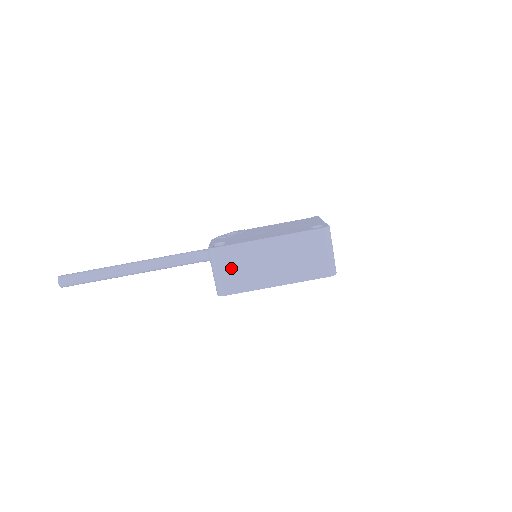
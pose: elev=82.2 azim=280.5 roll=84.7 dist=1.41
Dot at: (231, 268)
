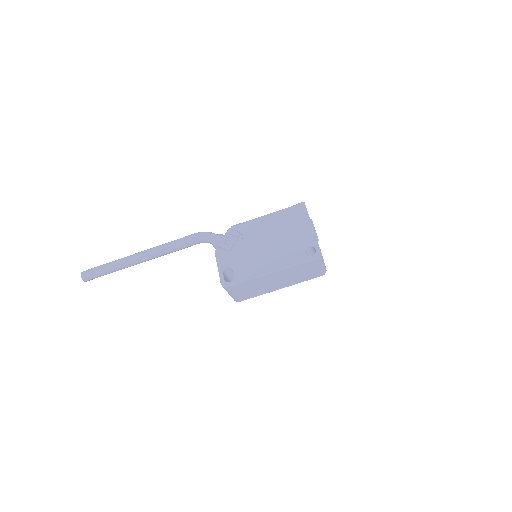
Dot at: (243, 291)
